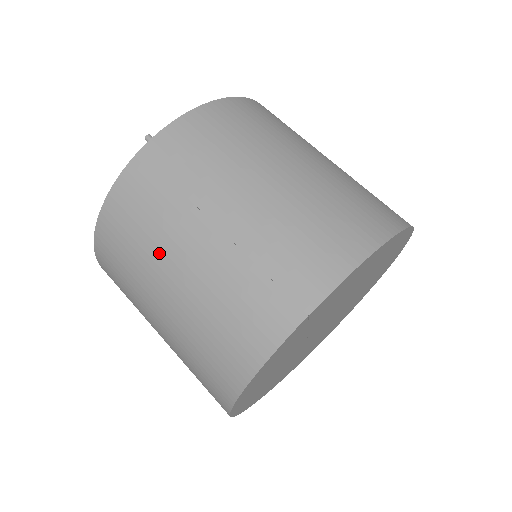
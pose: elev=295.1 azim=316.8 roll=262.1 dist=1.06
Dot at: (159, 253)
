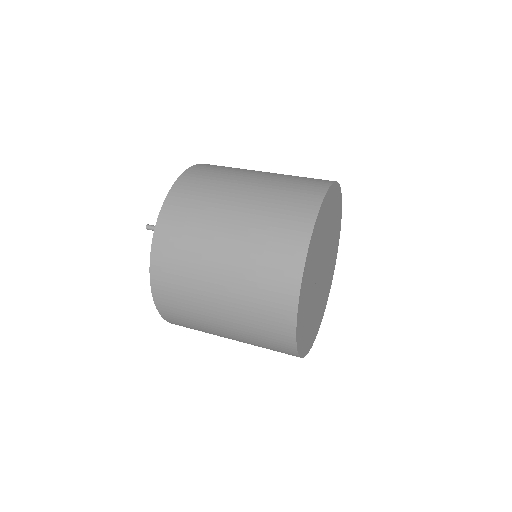
Dot at: (201, 288)
